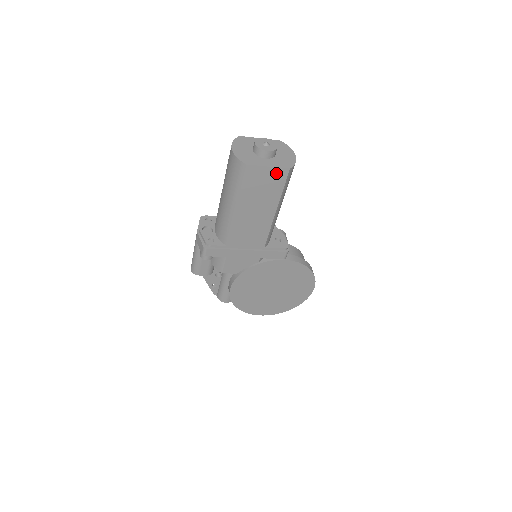
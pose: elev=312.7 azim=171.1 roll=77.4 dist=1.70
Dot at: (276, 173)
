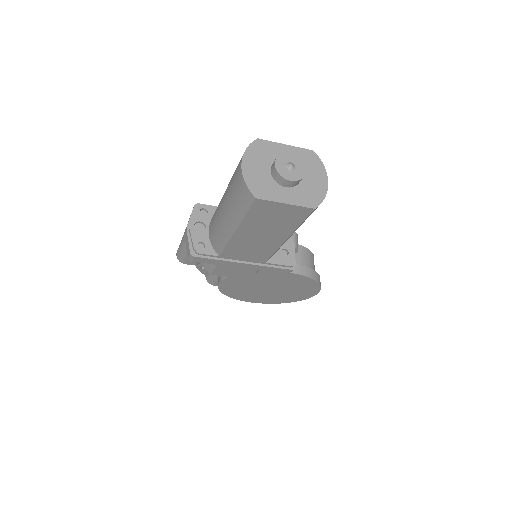
Dot at: (295, 210)
